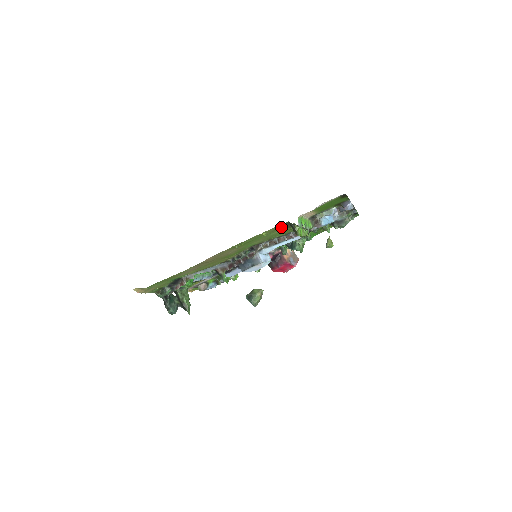
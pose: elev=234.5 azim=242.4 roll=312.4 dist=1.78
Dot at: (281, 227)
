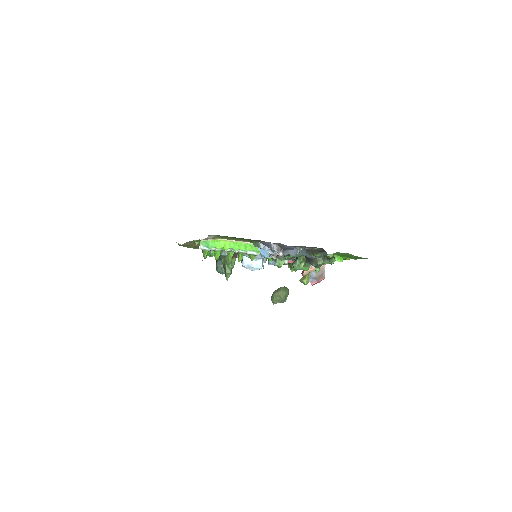
Dot at: occluded
